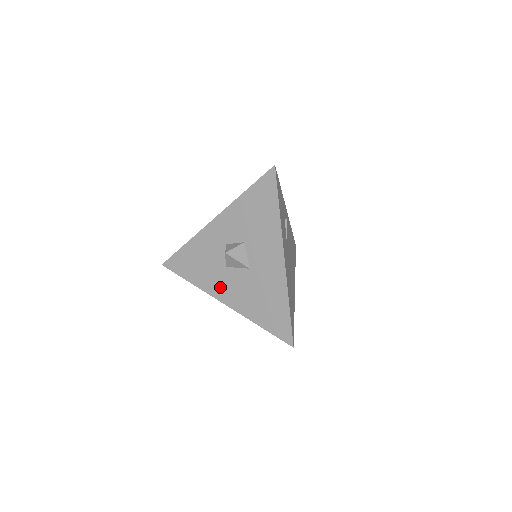
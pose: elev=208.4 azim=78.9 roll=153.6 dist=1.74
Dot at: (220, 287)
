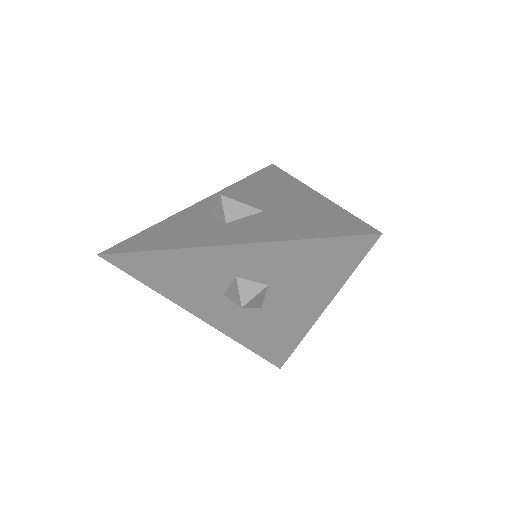
Dot at: (203, 307)
